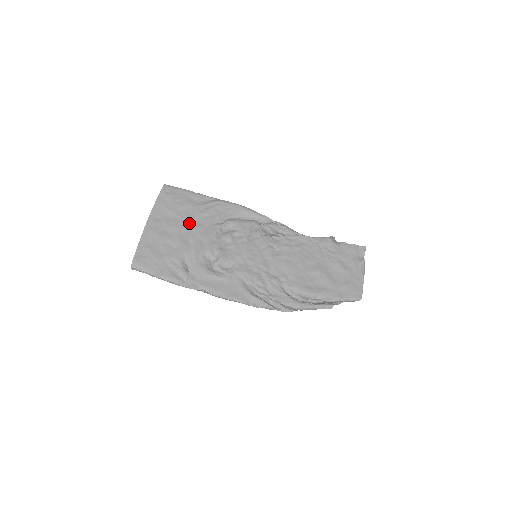
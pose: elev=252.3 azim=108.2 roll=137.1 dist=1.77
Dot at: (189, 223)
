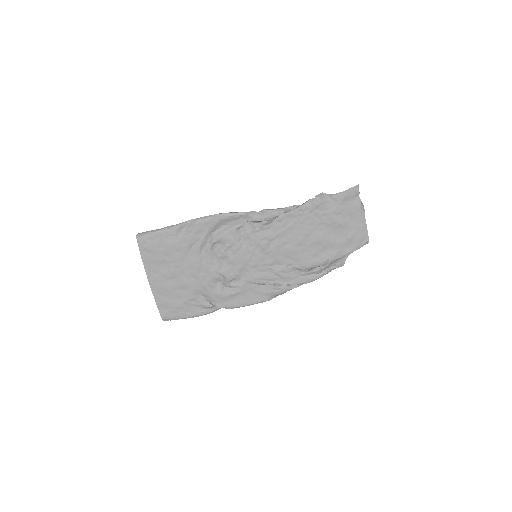
Dot at: (182, 262)
